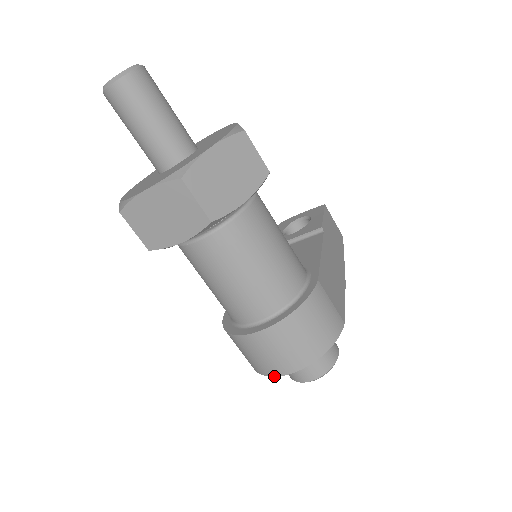
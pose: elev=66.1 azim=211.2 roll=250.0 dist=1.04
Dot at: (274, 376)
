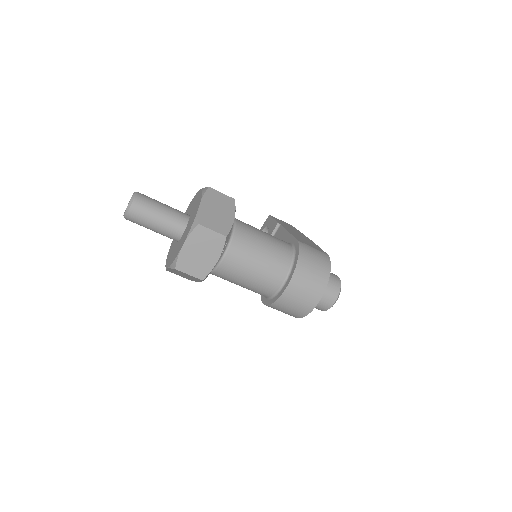
Dot at: occluded
